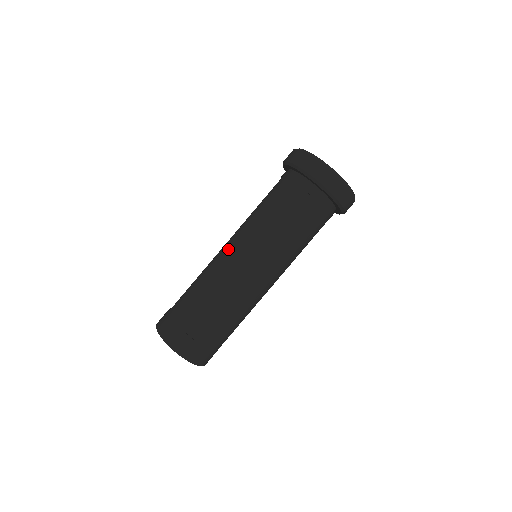
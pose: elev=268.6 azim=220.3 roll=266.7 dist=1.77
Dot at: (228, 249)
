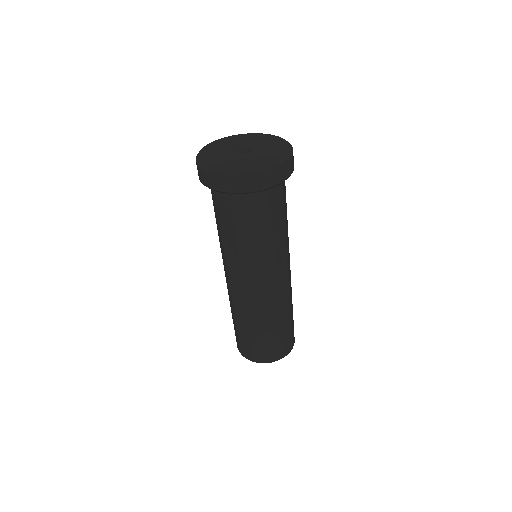
Dot at: occluded
